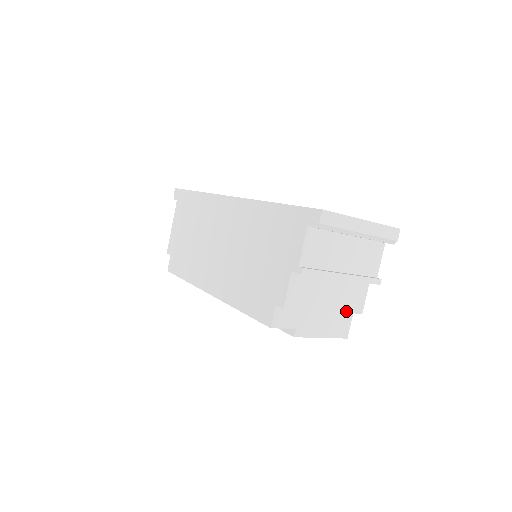
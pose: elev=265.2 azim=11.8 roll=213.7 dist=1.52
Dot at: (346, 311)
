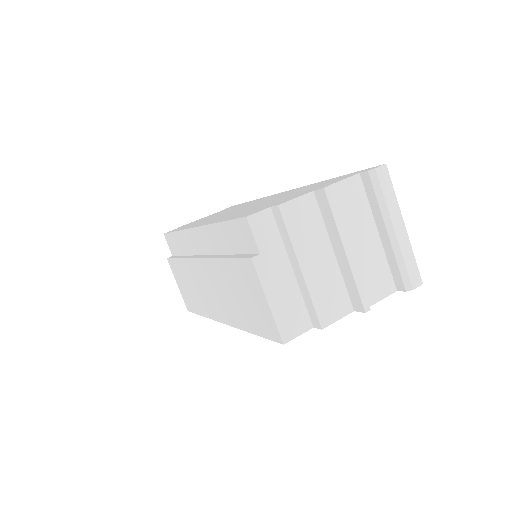
Dot at: (314, 301)
